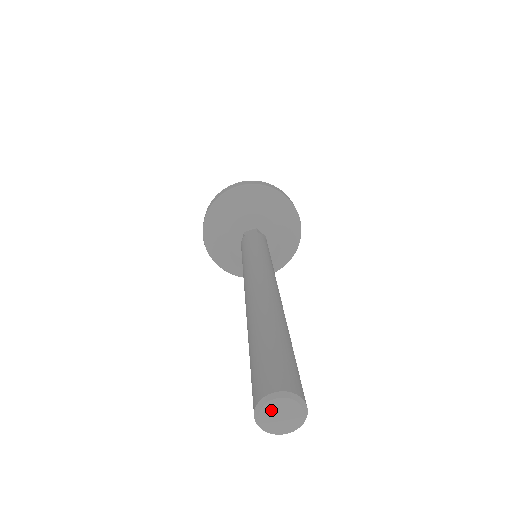
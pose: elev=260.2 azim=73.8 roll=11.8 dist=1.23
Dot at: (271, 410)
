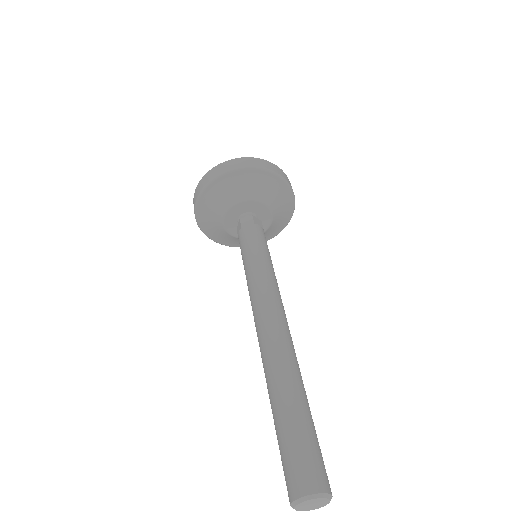
Dot at: (305, 504)
